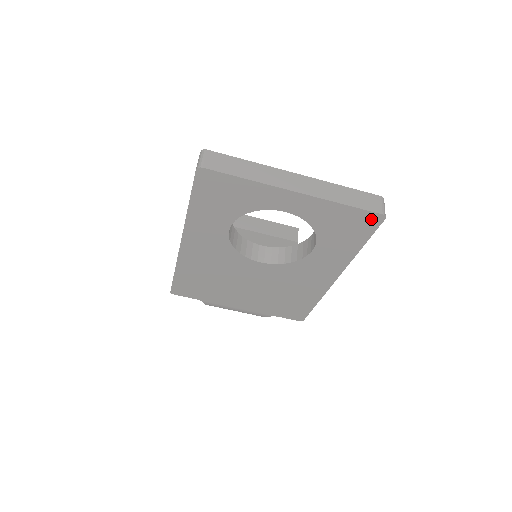
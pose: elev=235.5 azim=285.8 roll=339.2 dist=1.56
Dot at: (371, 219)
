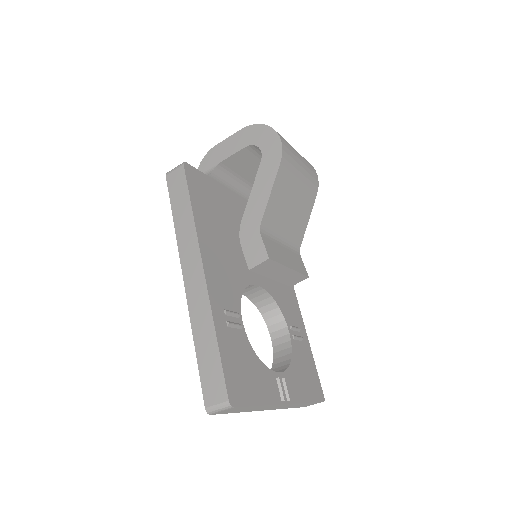
Dot at: occluded
